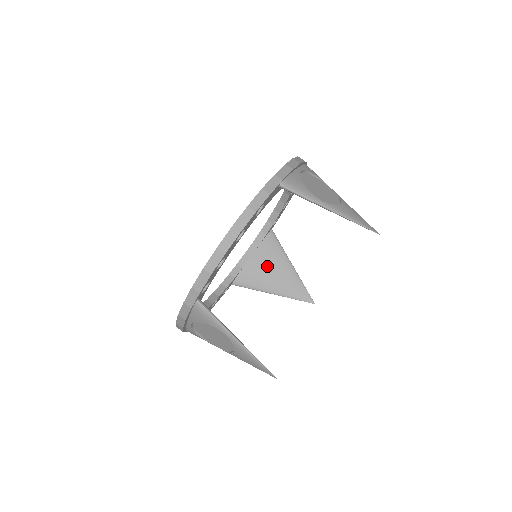
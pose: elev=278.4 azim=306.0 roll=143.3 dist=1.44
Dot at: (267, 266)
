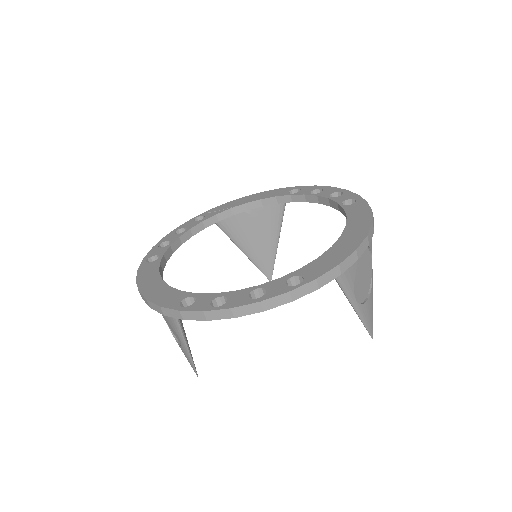
Dot at: (256, 228)
